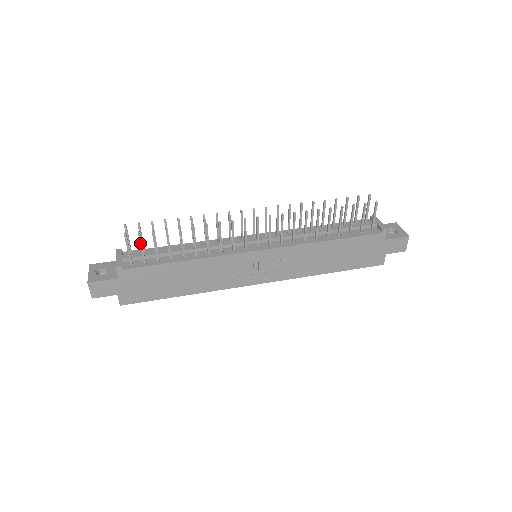
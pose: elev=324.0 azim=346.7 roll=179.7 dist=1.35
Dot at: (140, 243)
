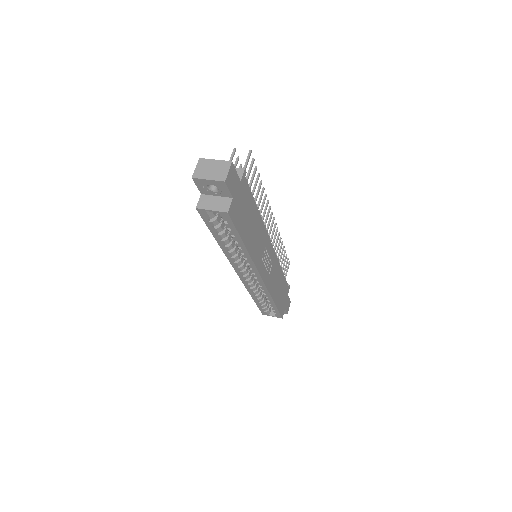
Dot at: (251, 168)
